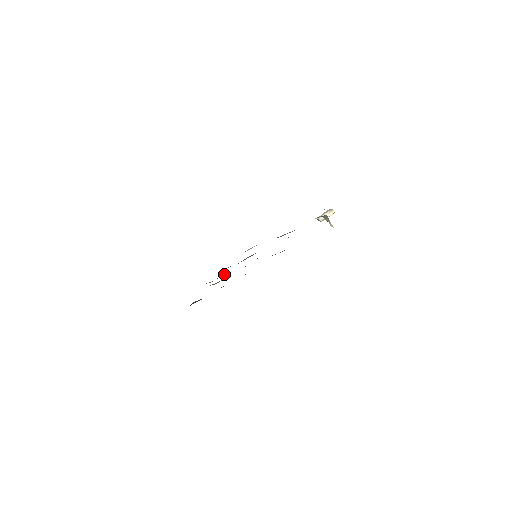
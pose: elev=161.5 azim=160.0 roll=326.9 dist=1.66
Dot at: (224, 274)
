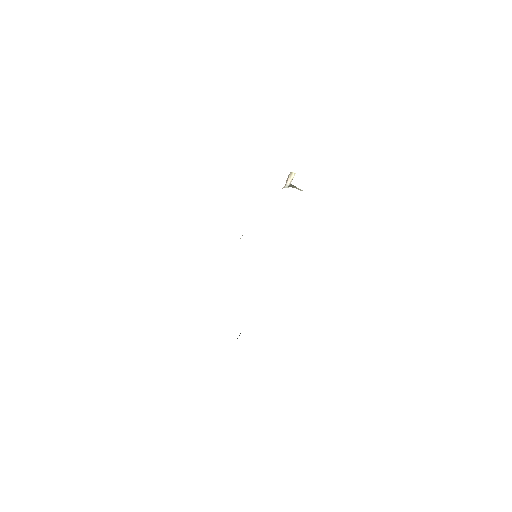
Dot at: occluded
